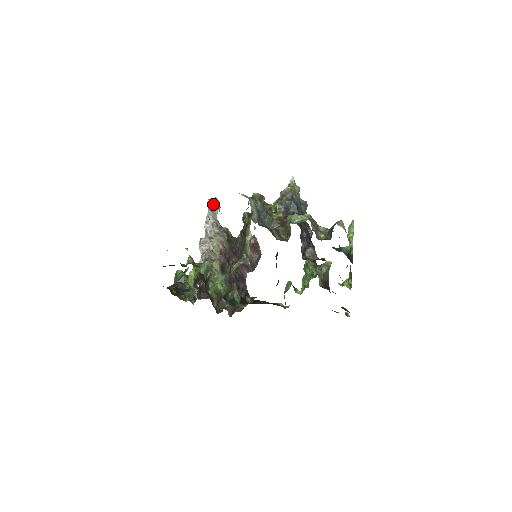
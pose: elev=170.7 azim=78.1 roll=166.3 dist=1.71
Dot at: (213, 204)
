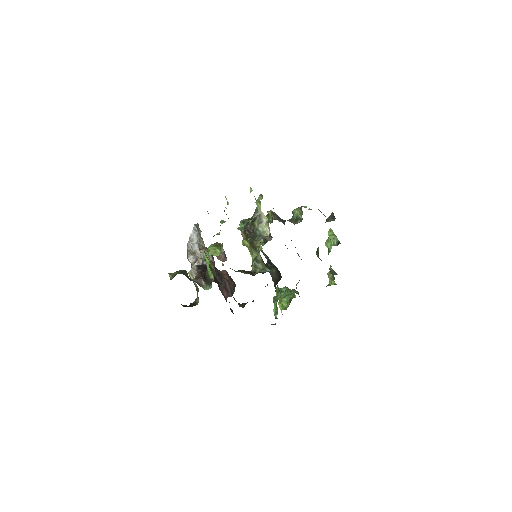
Dot at: (197, 226)
